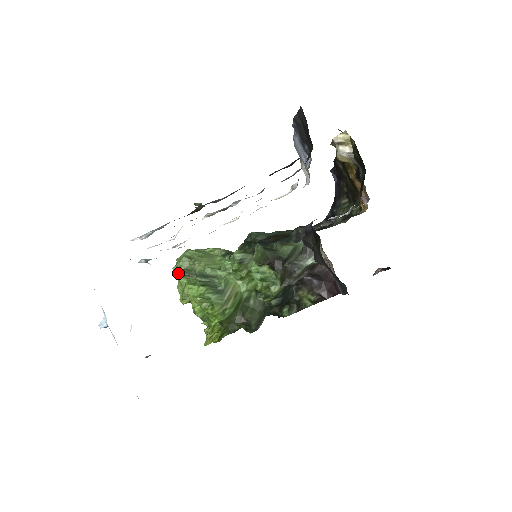
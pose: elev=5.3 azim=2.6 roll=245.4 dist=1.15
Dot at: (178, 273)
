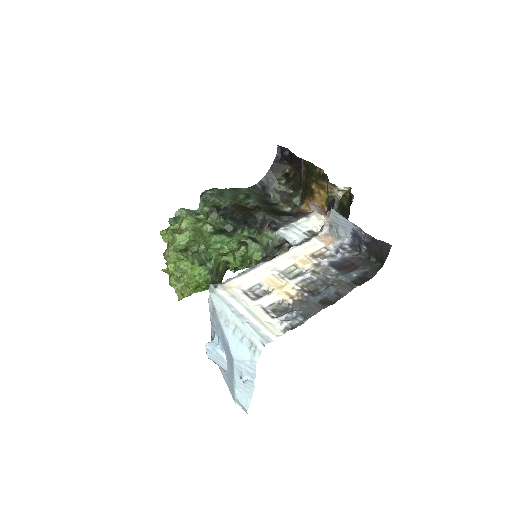
Dot at: (178, 250)
